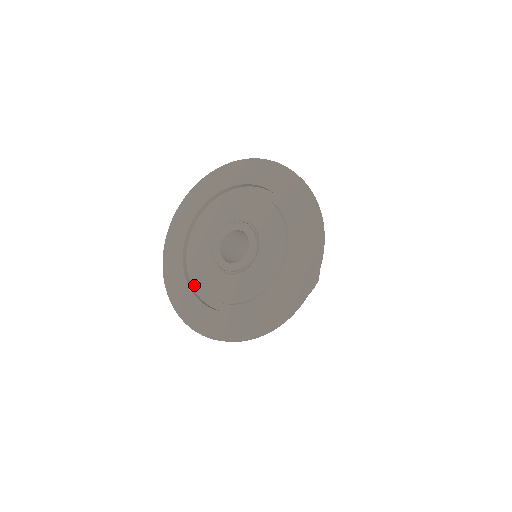
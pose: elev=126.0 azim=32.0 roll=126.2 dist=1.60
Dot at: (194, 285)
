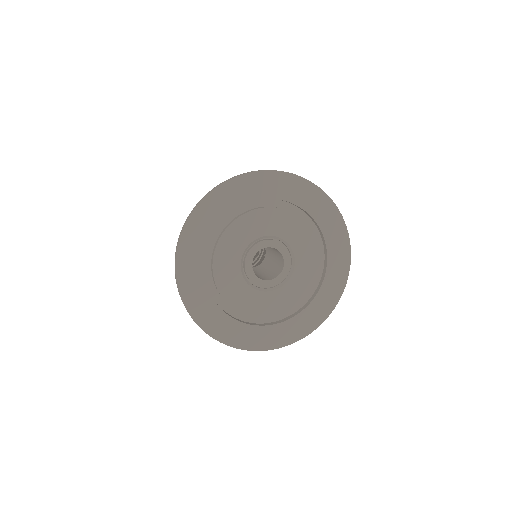
Dot at: (210, 287)
